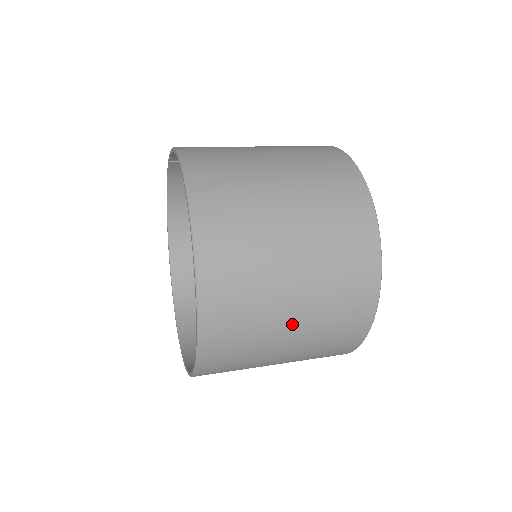
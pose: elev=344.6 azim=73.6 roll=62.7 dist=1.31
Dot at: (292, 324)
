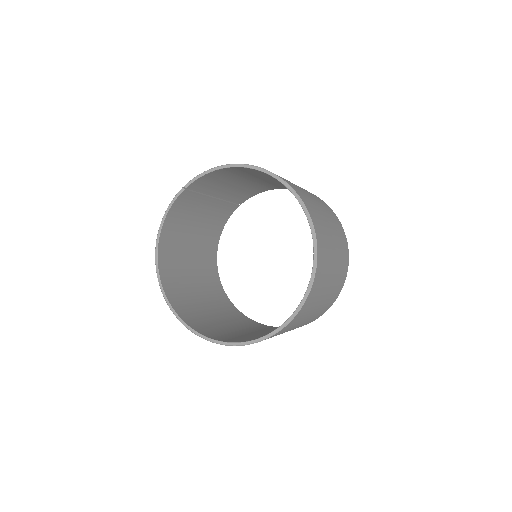
Dot at: (335, 264)
